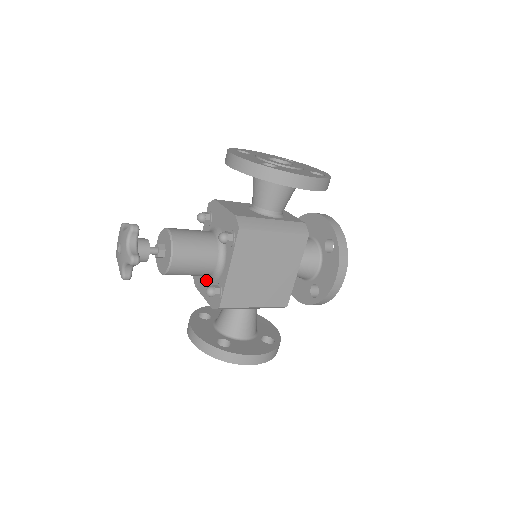
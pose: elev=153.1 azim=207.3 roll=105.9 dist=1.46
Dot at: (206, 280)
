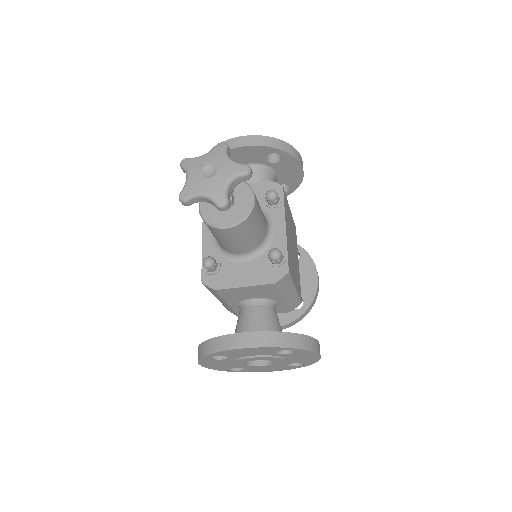
Dot at: (241, 266)
